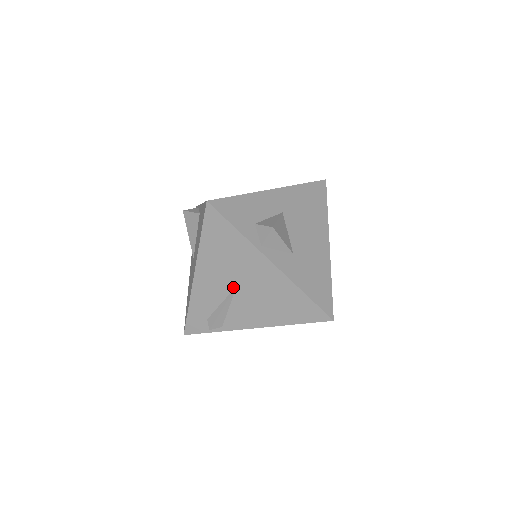
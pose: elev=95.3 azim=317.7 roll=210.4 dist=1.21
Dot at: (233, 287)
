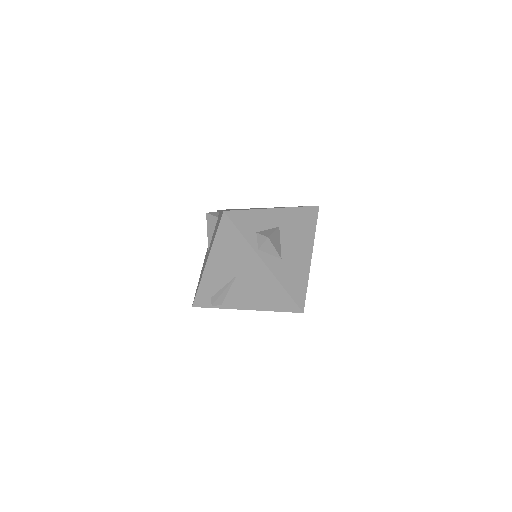
Dot at: (234, 276)
